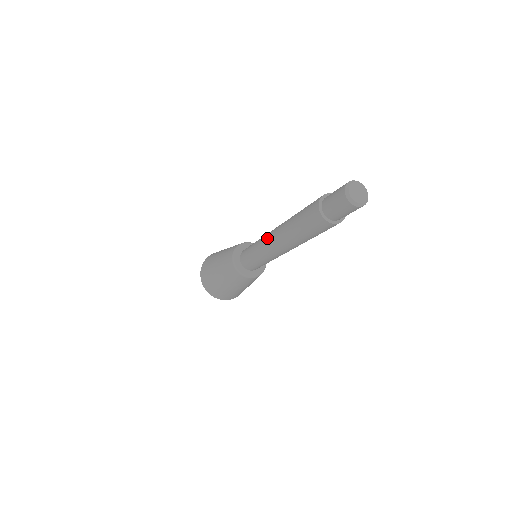
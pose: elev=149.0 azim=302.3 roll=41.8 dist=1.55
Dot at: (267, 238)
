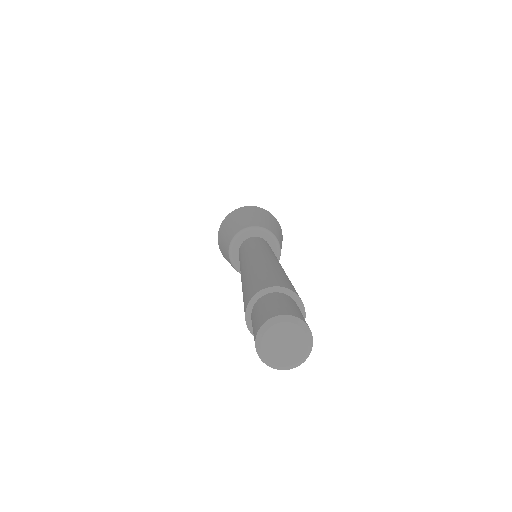
Dot at: (243, 260)
